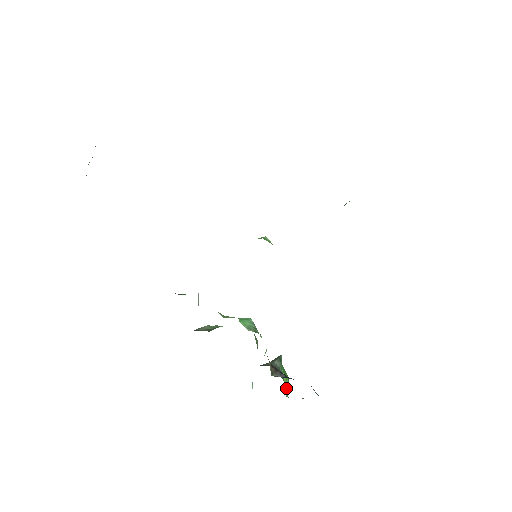
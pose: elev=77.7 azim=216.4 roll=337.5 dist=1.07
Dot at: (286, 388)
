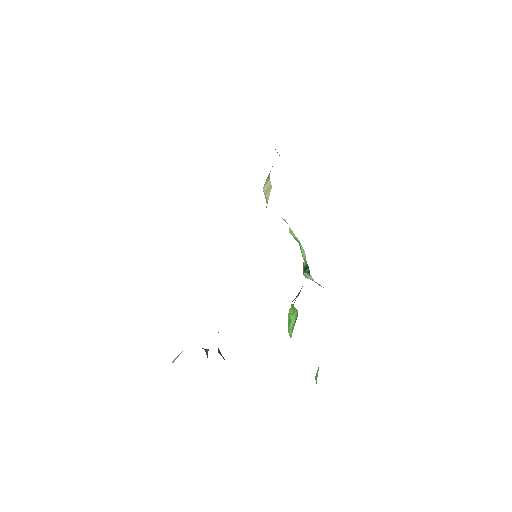
Dot at: occluded
